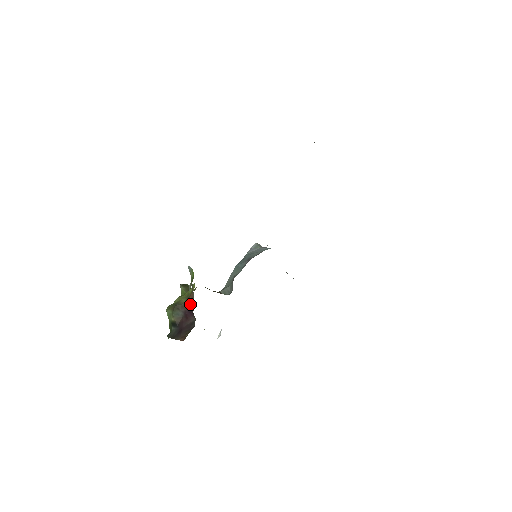
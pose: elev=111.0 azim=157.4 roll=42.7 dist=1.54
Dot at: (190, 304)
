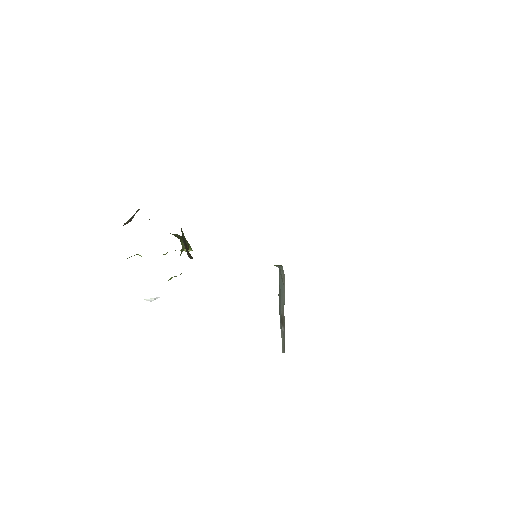
Dot at: occluded
